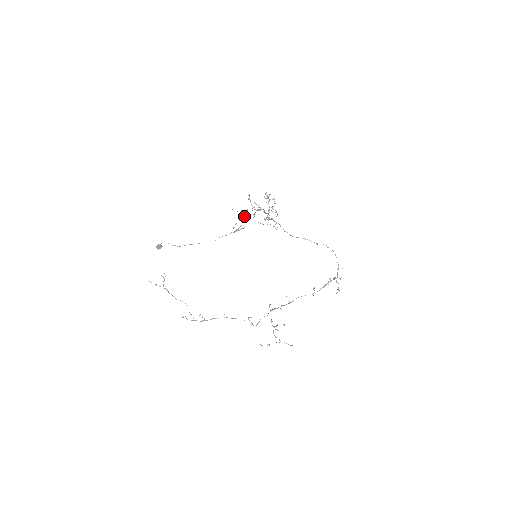
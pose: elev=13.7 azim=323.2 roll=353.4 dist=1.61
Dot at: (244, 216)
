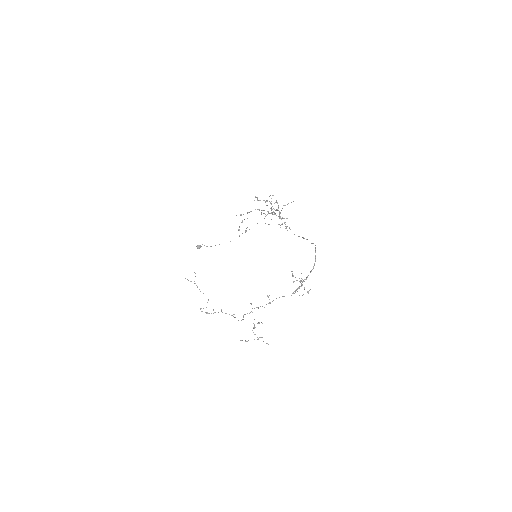
Dot at: occluded
